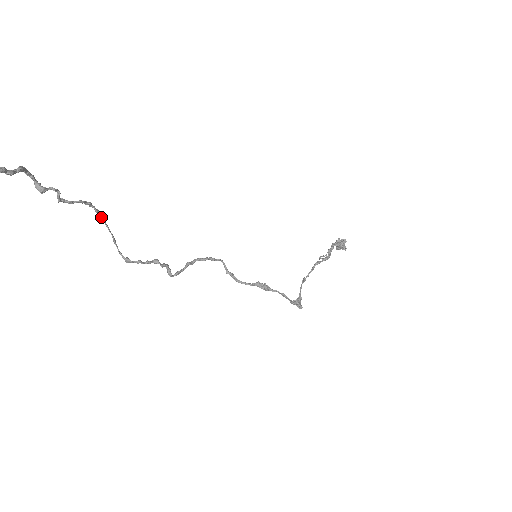
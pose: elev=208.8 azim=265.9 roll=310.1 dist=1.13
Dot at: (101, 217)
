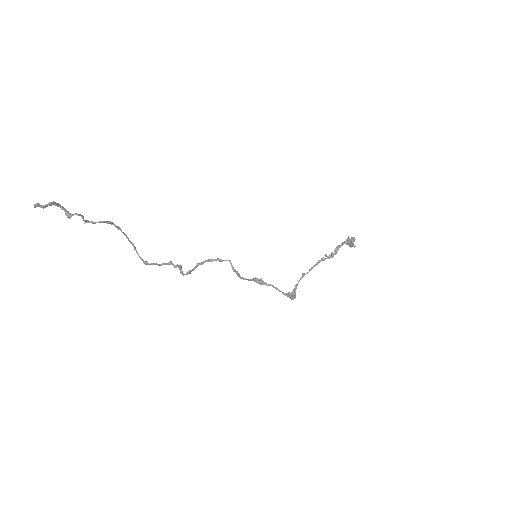
Dot at: occluded
